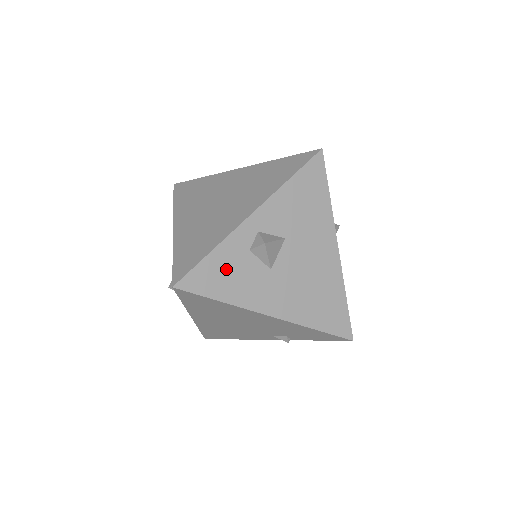
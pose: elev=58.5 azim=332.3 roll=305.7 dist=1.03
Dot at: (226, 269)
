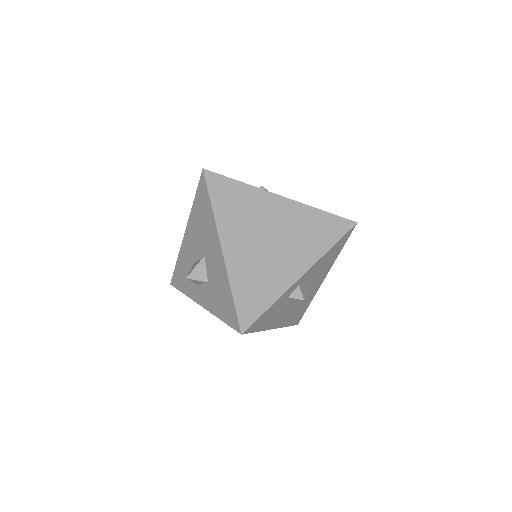
Dot at: (271, 313)
